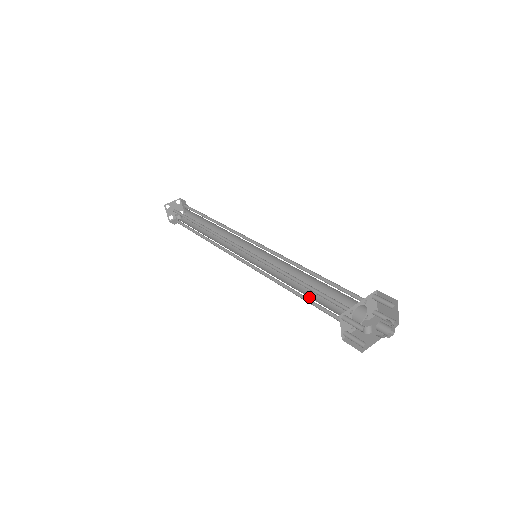
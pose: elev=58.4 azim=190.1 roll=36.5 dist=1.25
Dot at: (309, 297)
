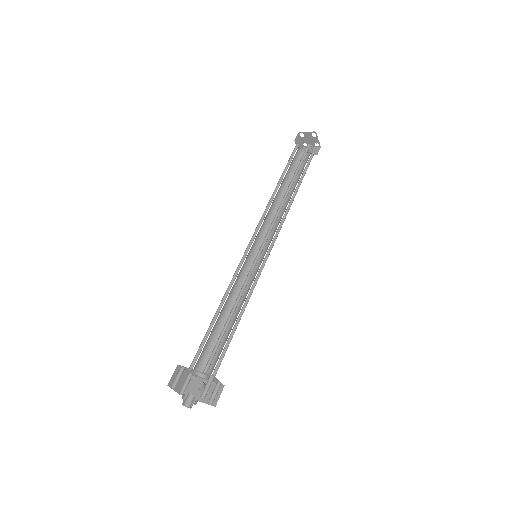
Dot at: (221, 327)
